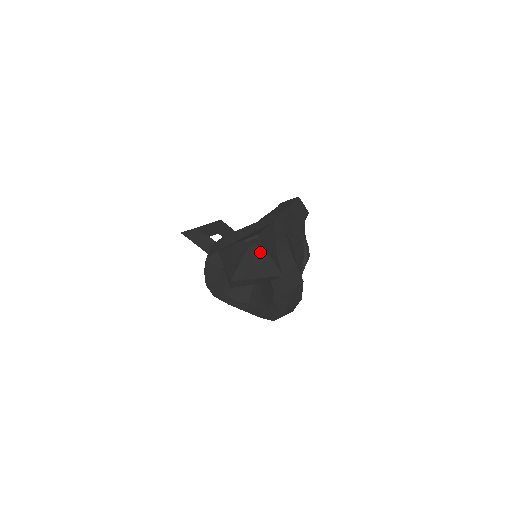
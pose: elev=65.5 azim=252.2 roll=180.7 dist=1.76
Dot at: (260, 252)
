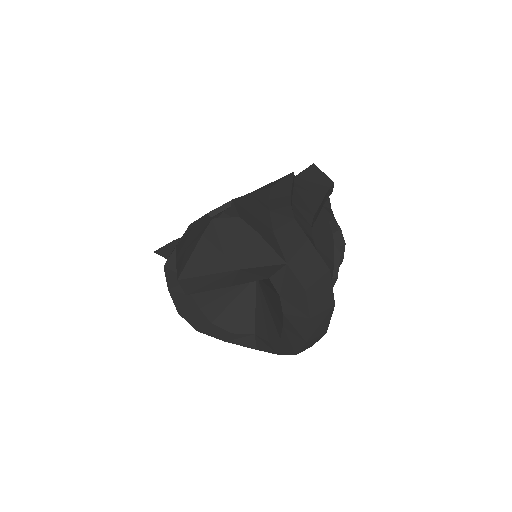
Dot at: (235, 225)
